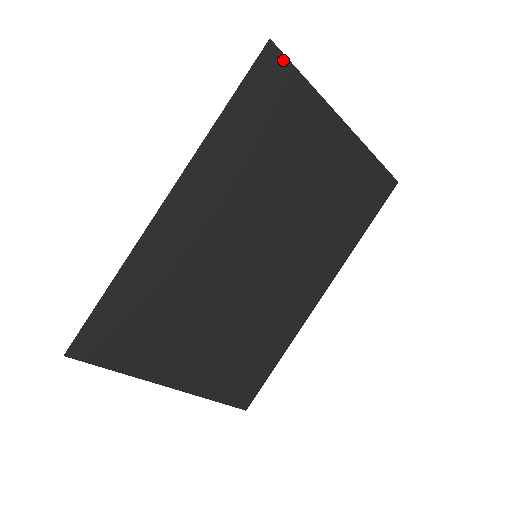
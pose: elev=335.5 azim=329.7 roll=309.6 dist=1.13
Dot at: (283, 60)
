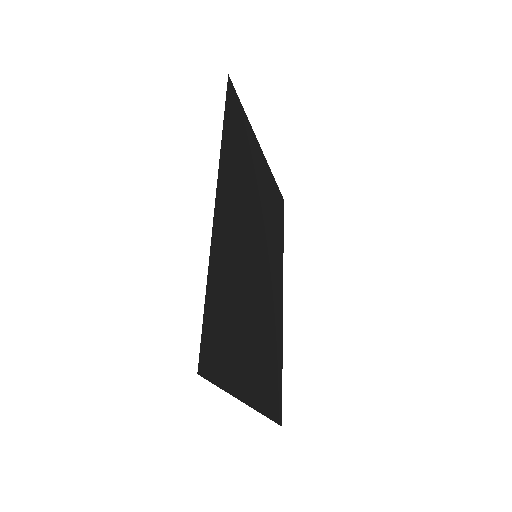
Dot at: (235, 92)
